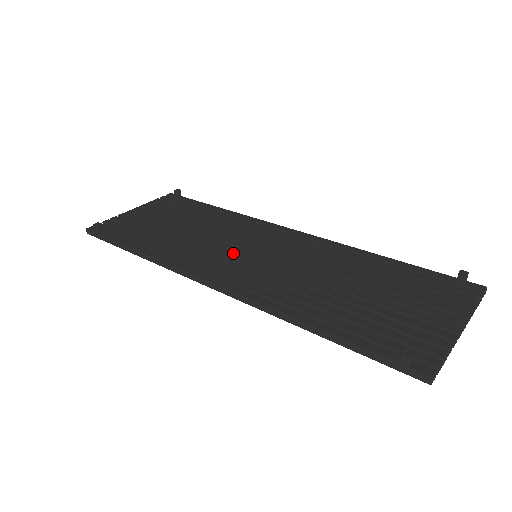
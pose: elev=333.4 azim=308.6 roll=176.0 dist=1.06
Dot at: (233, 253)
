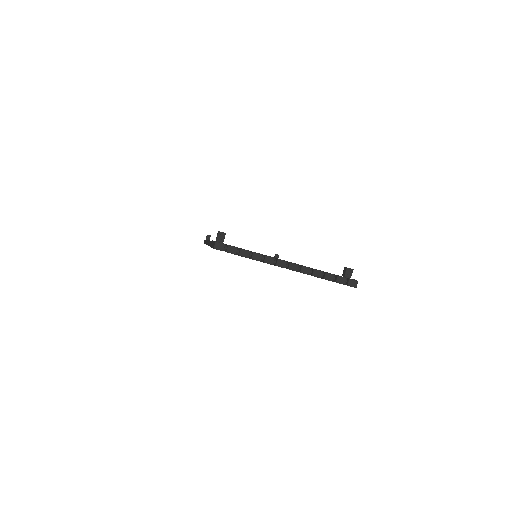
Dot at: occluded
